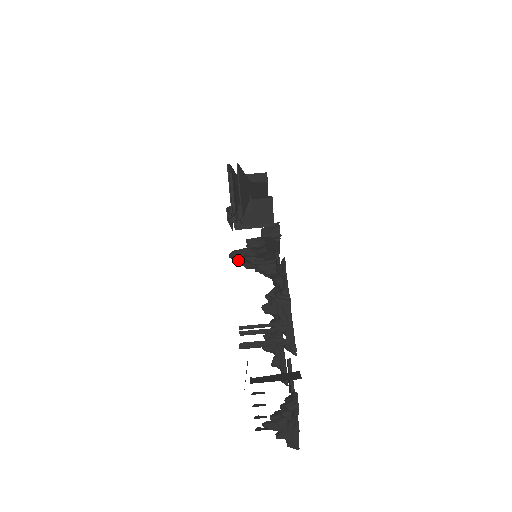
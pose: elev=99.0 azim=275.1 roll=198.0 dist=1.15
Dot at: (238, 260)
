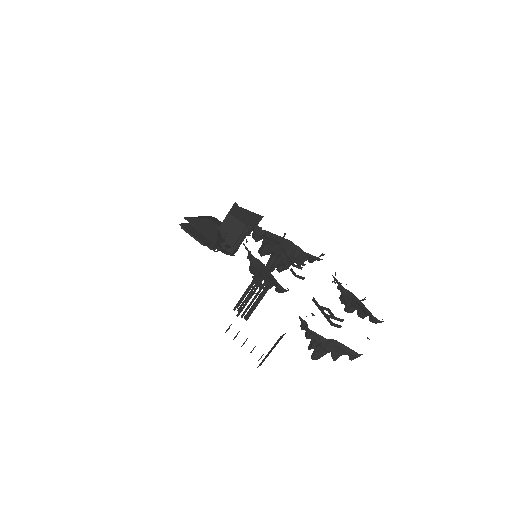
Dot at: (278, 270)
